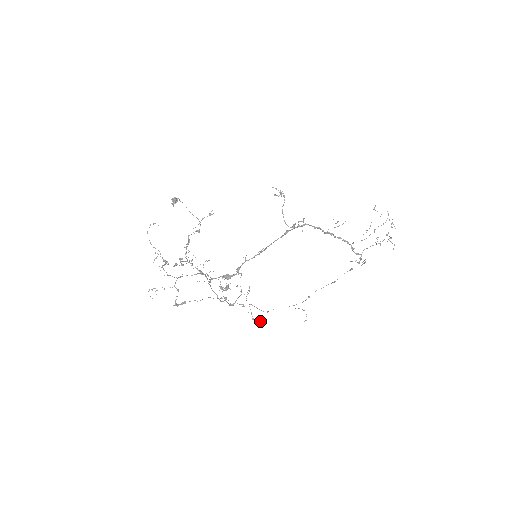
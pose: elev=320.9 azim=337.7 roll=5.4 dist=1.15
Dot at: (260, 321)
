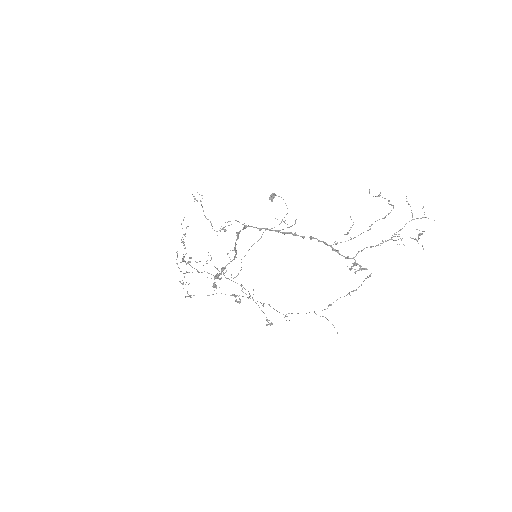
Dot at: (271, 323)
